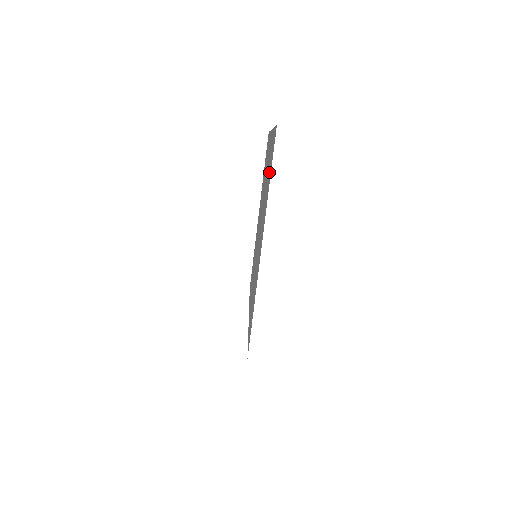
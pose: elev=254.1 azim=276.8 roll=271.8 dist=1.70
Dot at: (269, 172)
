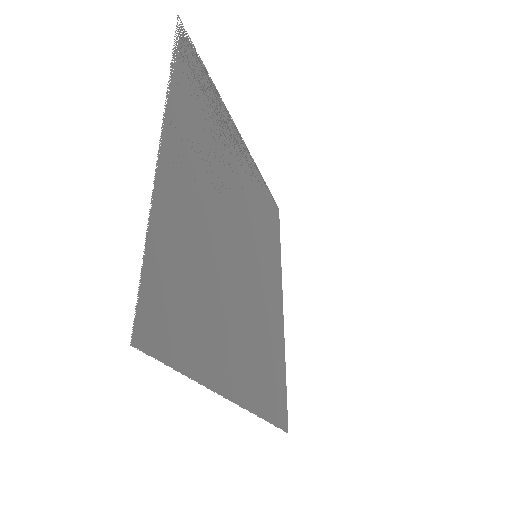
Dot at: (185, 313)
